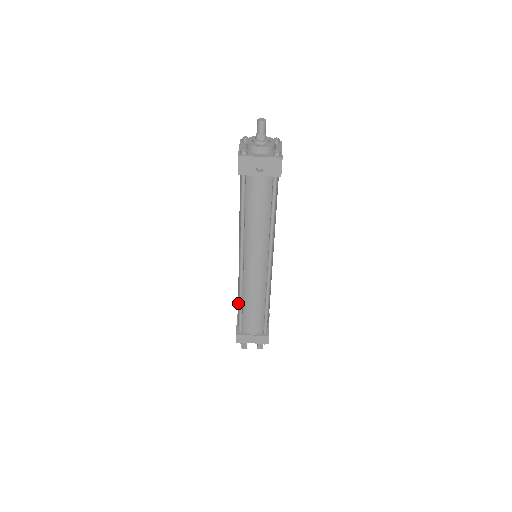
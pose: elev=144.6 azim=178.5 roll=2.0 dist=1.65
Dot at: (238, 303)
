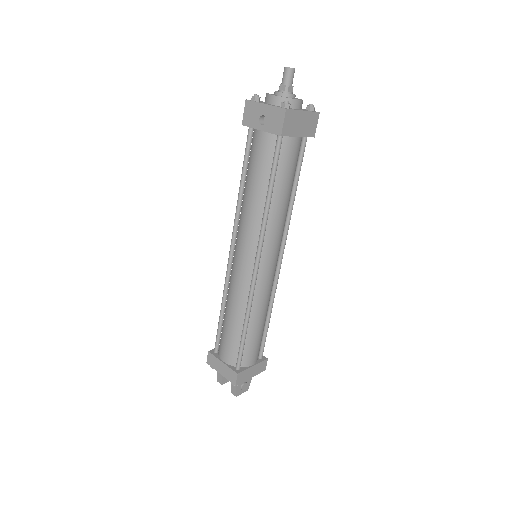
Dot at: occluded
